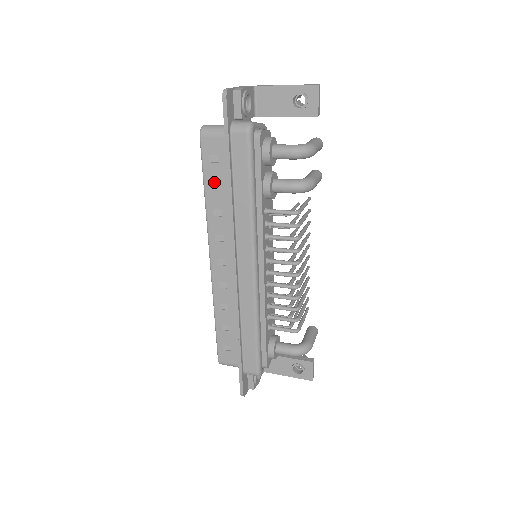
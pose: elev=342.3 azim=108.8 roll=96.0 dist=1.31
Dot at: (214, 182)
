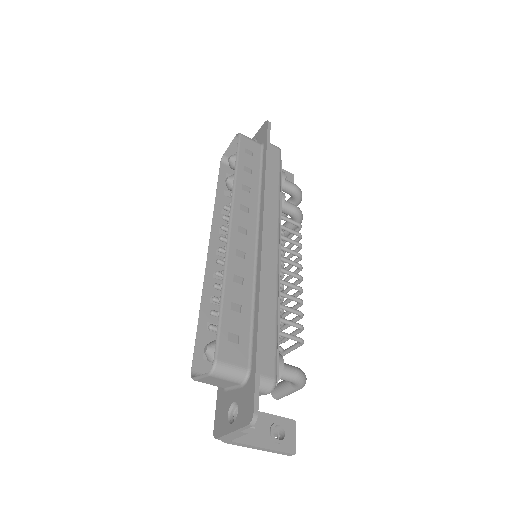
Dot at: (247, 166)
